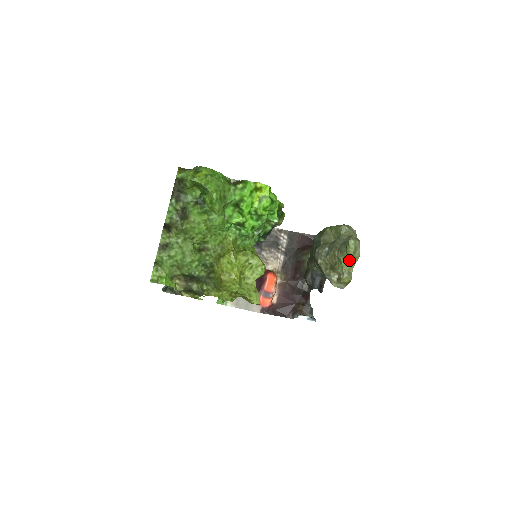
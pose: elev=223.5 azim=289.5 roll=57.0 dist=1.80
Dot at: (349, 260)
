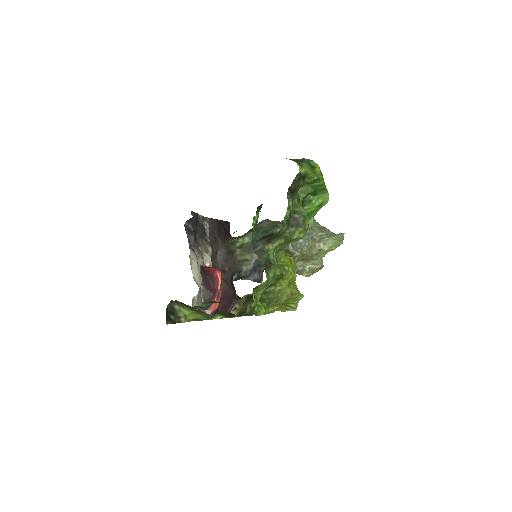
Dot at: occluded
